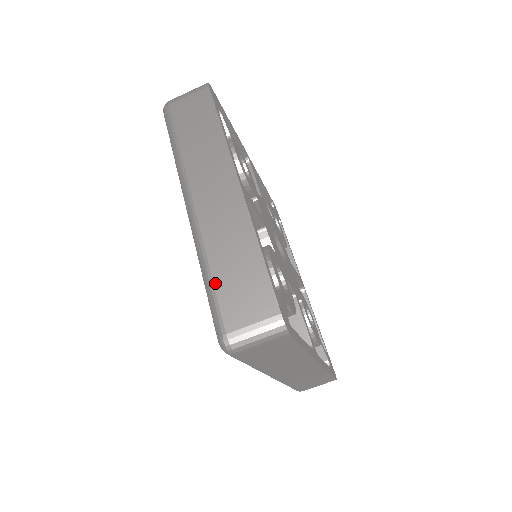
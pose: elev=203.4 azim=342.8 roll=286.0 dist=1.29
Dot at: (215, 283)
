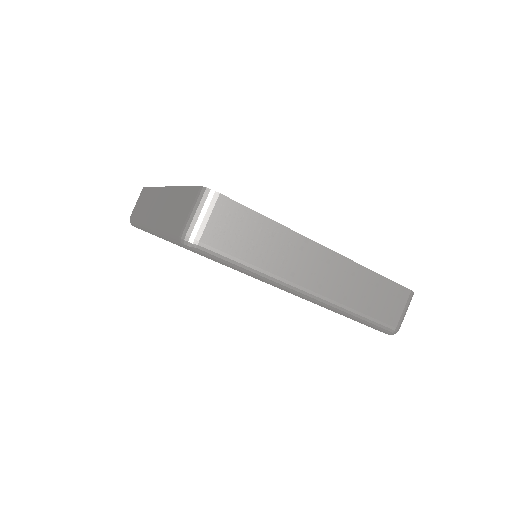
Dot at: (168, 228)
